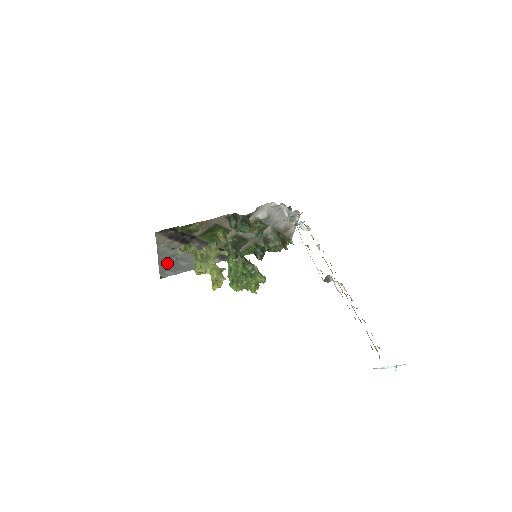
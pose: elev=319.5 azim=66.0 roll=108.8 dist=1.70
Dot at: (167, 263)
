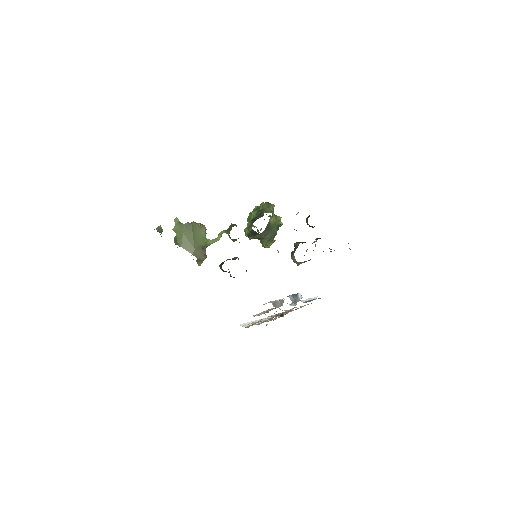
Dot at: occluded
